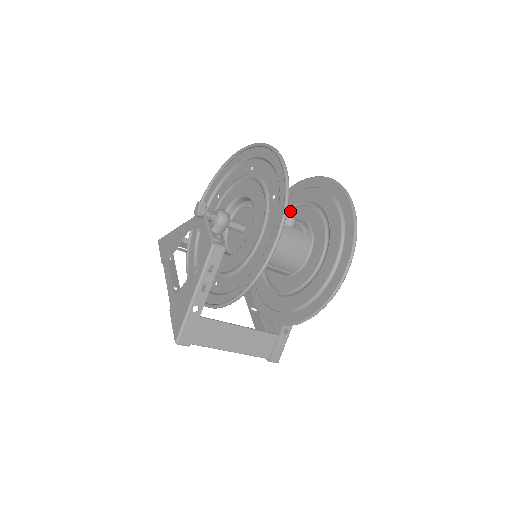
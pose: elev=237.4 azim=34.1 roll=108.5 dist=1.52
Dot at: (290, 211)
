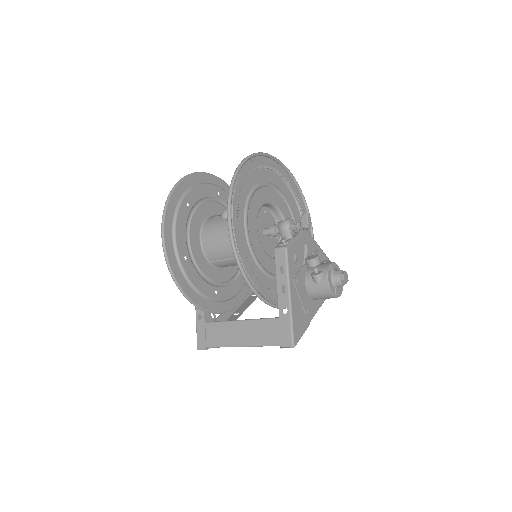
Dot at: (284, 201)
